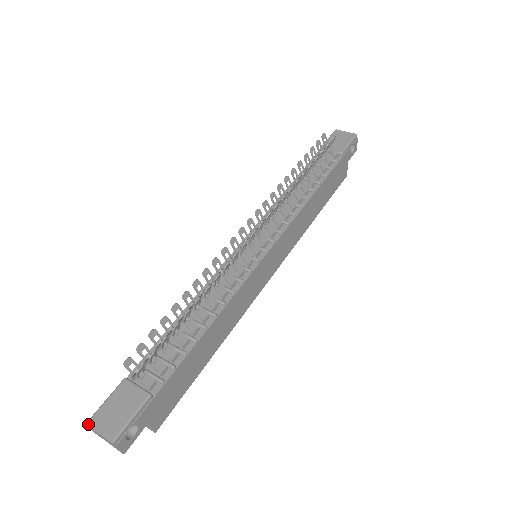
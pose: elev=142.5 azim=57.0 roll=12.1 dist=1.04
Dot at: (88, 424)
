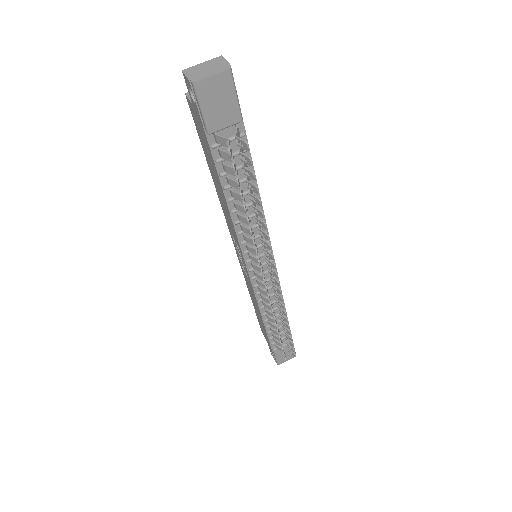
Dot at: occluded
